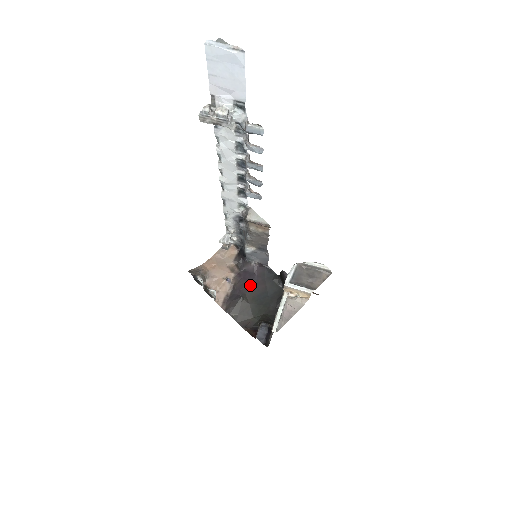
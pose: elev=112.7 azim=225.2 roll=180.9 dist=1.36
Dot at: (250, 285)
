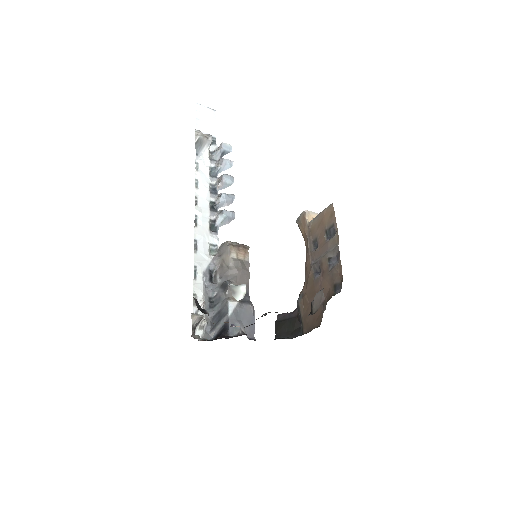
Dot at: occluded
